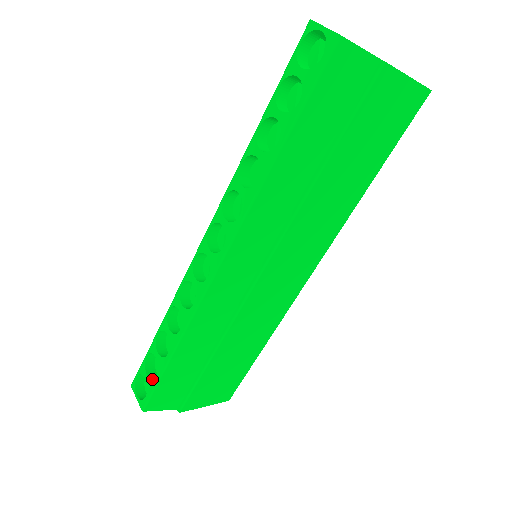
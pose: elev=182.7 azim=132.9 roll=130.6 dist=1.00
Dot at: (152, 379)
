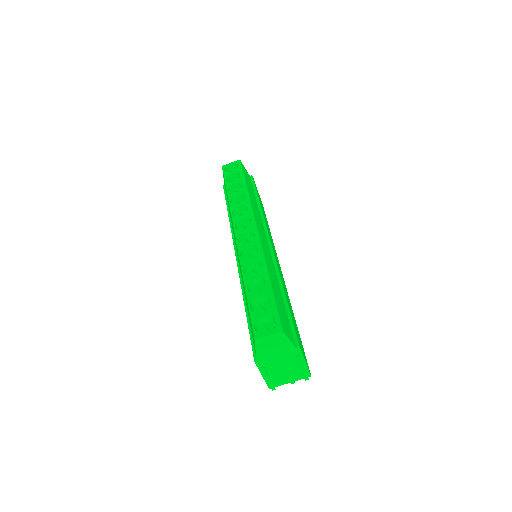
Dot at: occluded
